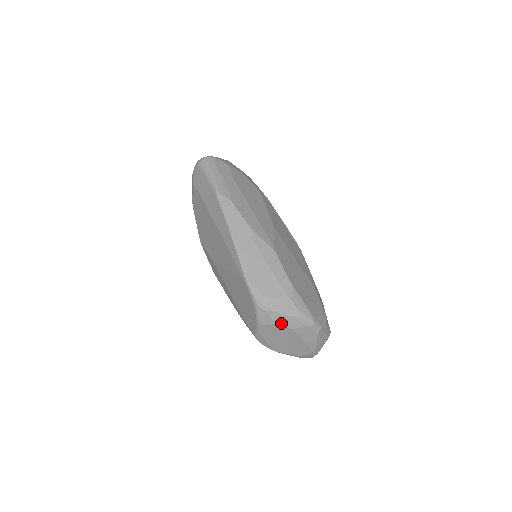
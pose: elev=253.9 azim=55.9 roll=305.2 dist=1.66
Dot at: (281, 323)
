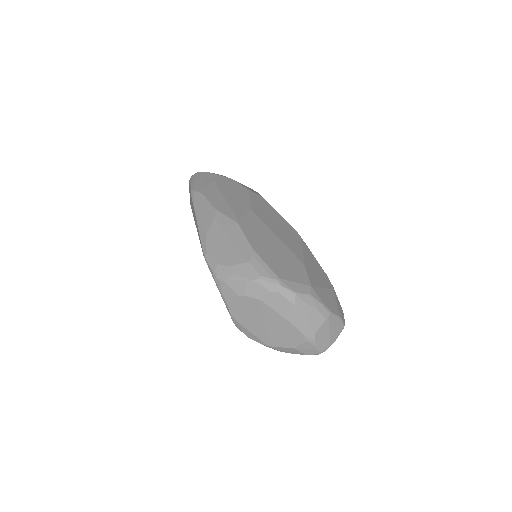
Dot at: (244, 294)
